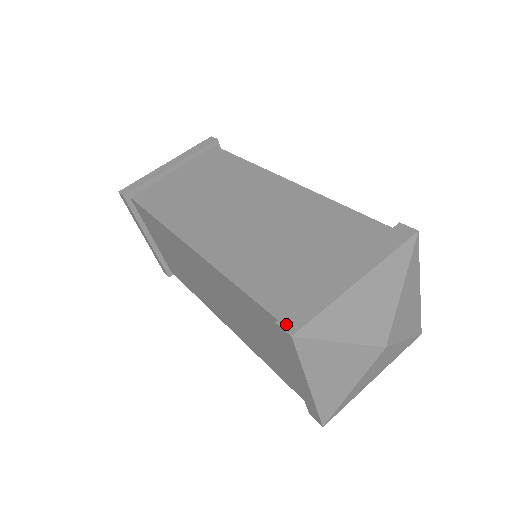
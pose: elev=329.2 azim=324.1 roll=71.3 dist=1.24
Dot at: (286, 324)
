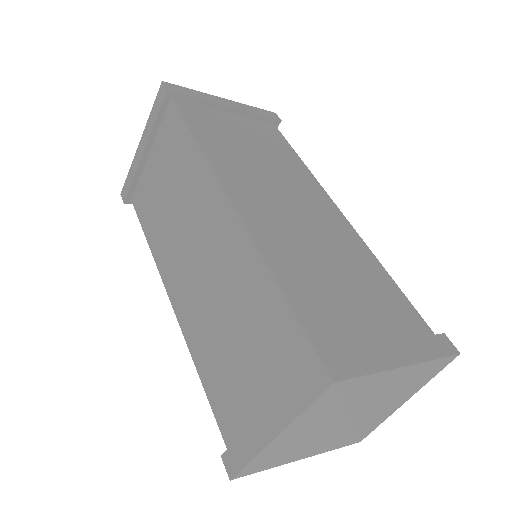
Dot at: (330, 364)
